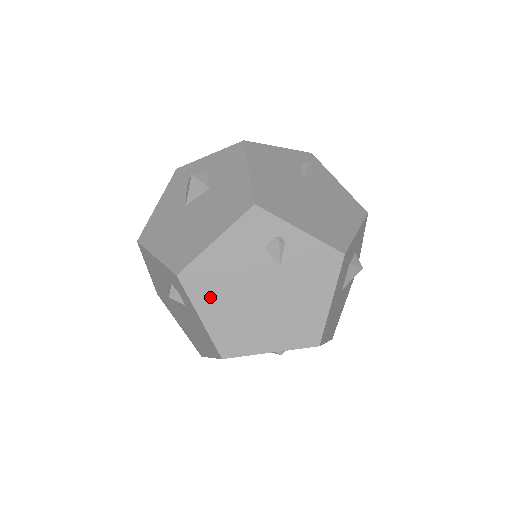
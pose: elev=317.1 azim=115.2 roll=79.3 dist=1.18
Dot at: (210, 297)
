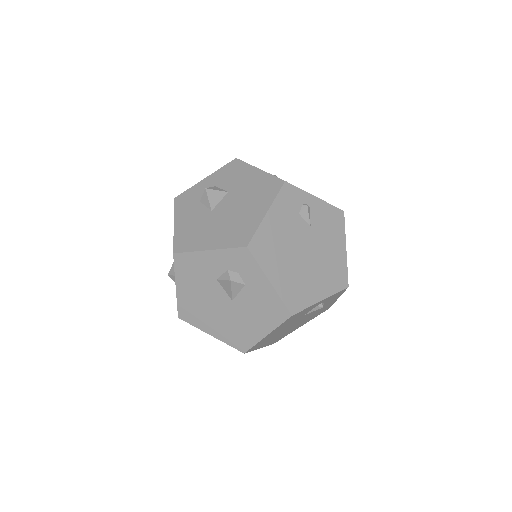
Dot at: (273, 261)
